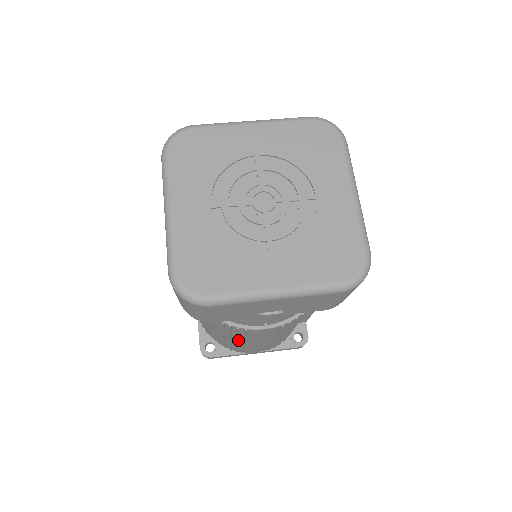
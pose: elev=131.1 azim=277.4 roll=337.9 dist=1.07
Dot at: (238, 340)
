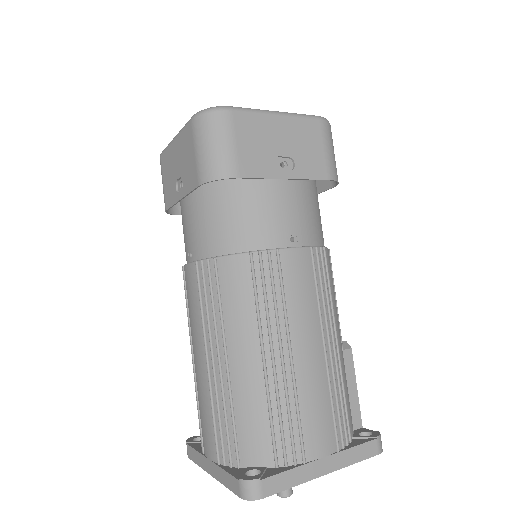
Dot at: (281, 342)
